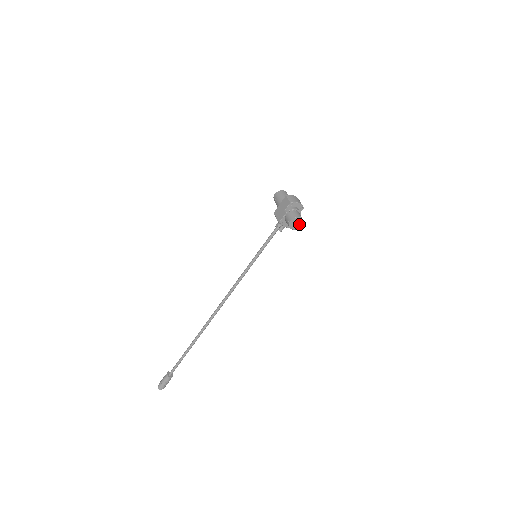
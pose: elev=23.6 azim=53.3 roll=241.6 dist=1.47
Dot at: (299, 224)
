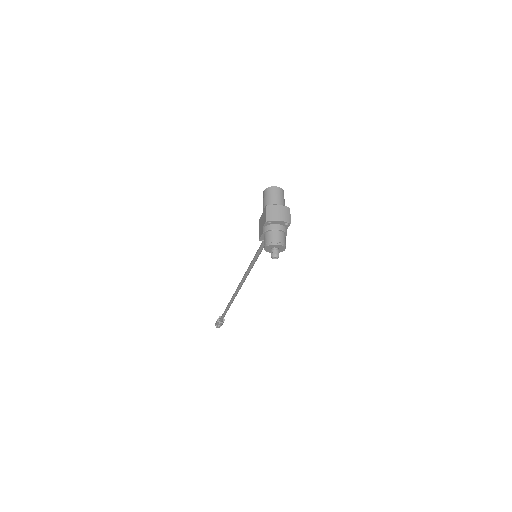
Dot at: (275, 254)
